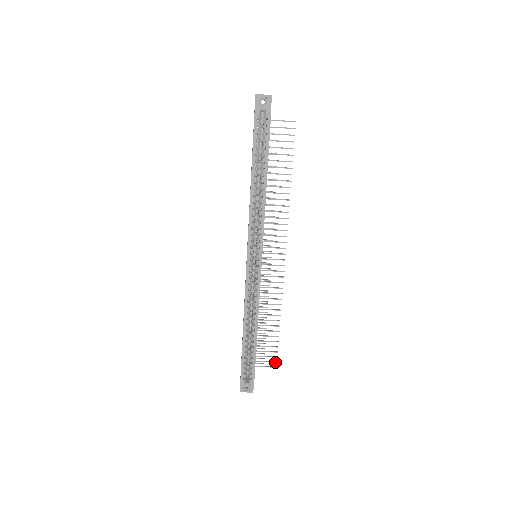
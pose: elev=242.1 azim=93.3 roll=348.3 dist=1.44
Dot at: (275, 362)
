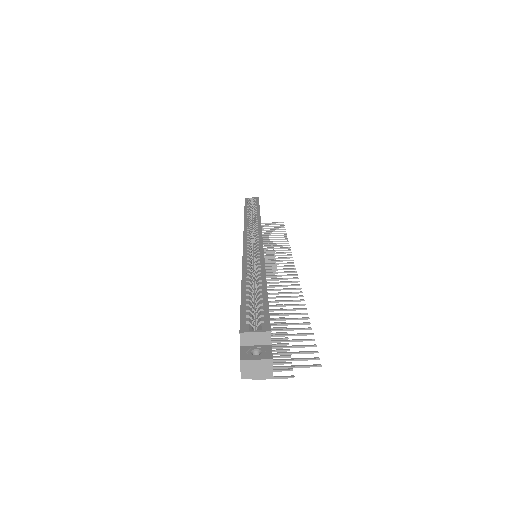
Dot at: (315, 358)
